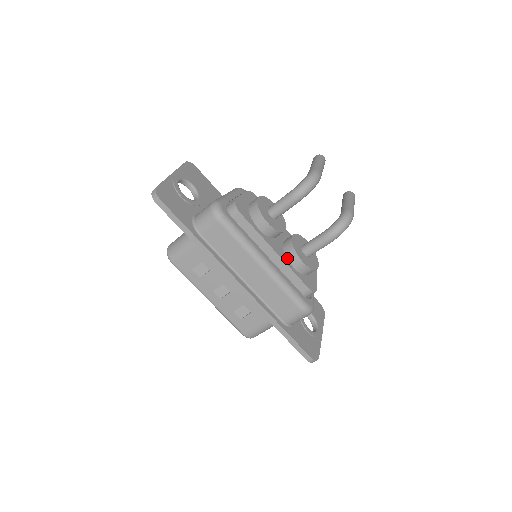
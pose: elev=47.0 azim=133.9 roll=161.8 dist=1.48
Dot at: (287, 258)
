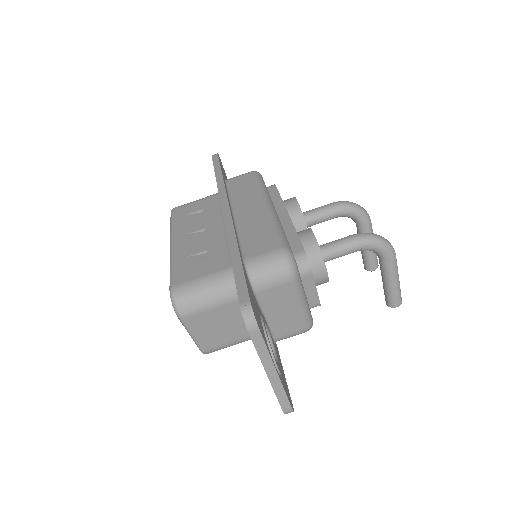
Dot at: occluded
